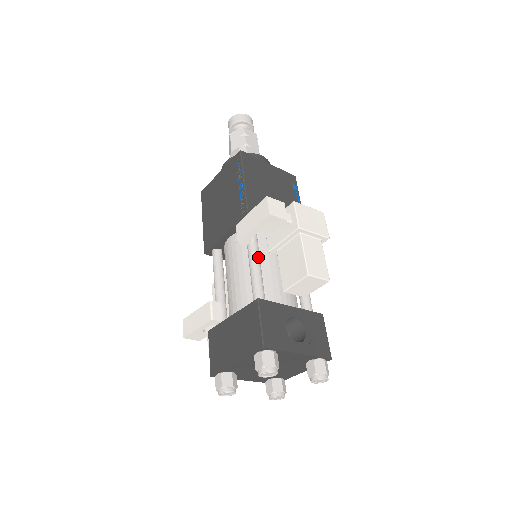
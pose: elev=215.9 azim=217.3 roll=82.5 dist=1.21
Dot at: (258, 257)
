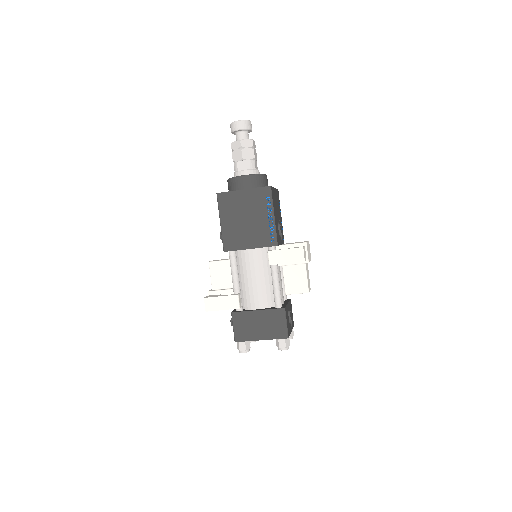
Dot at: occluded
